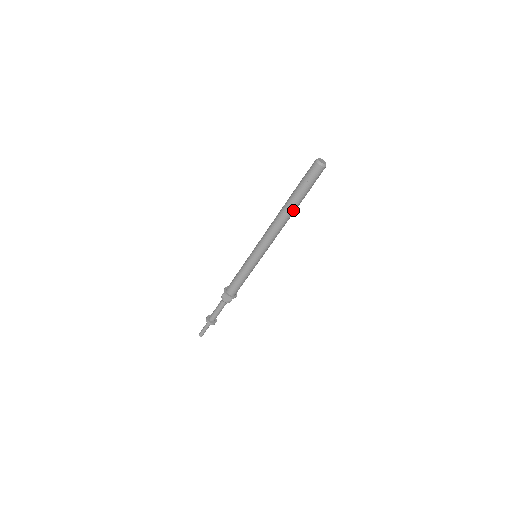
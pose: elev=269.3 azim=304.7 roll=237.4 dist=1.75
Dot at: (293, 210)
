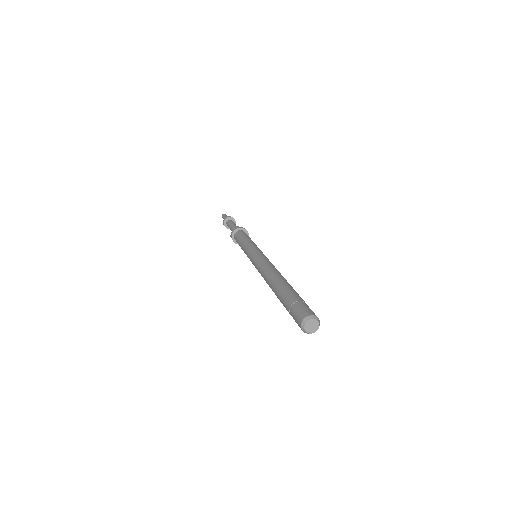
Dot at: occluded
